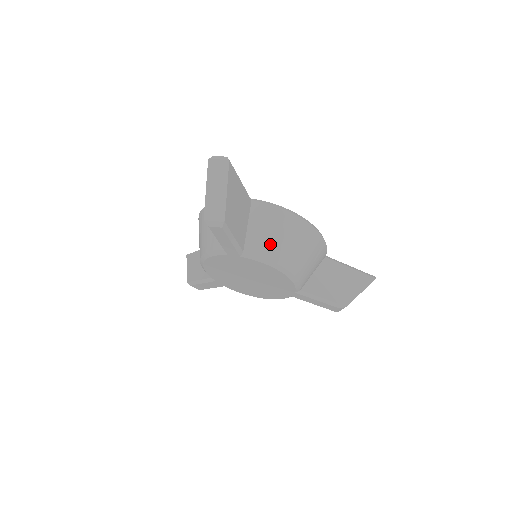
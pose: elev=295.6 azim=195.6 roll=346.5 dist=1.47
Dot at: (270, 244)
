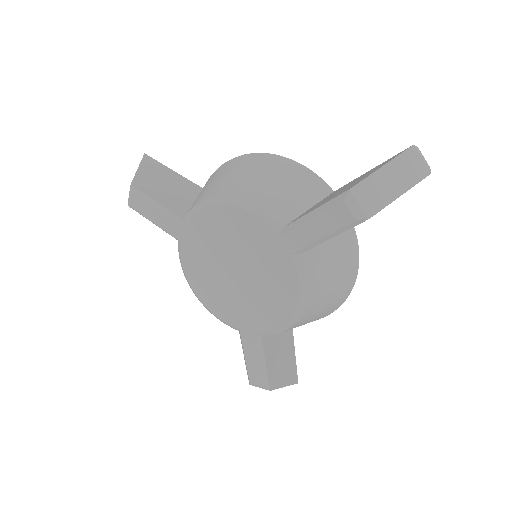
Dot at: (205, 192)
